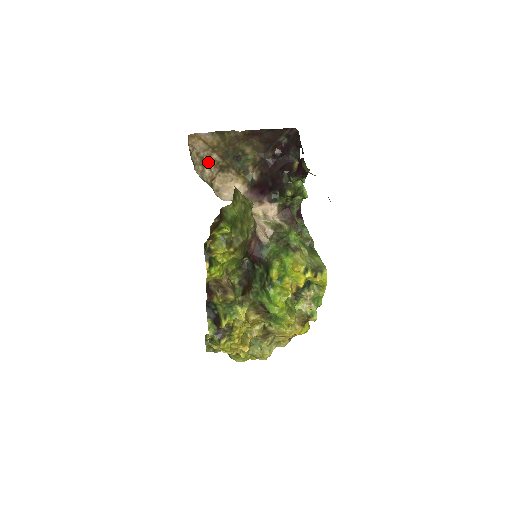
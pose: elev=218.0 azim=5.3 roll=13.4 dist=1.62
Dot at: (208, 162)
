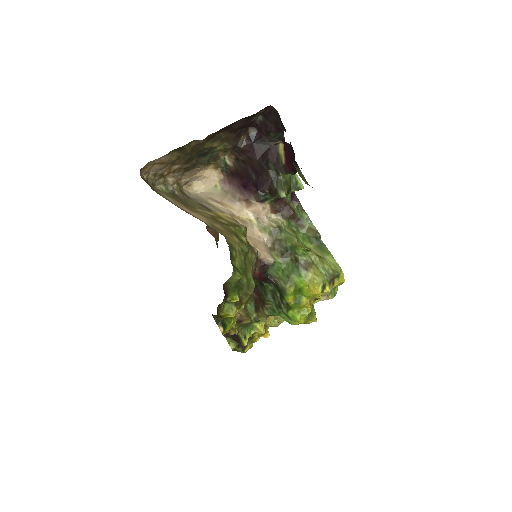
Dot at: (169, 173)
